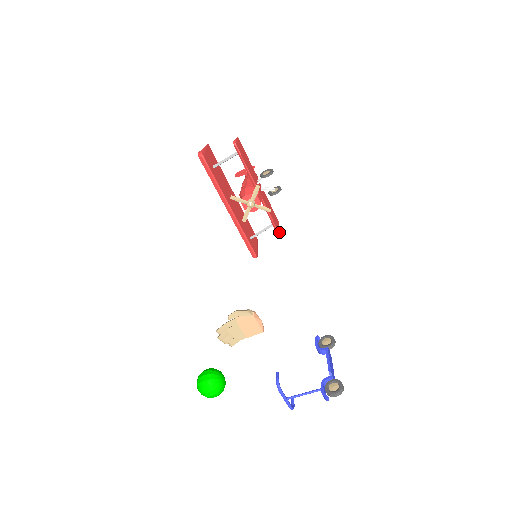
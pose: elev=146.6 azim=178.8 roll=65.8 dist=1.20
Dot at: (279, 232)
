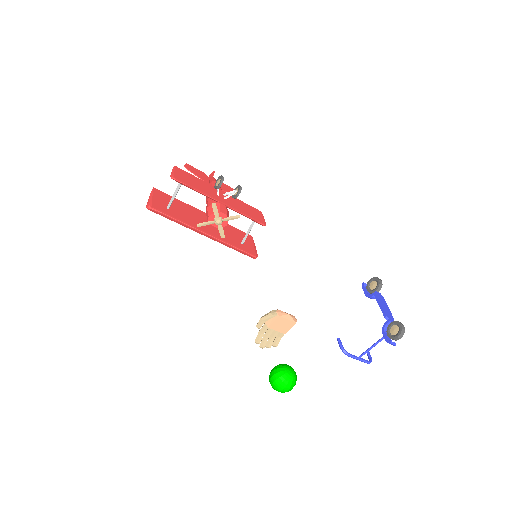
Dot at: (264, 224)
